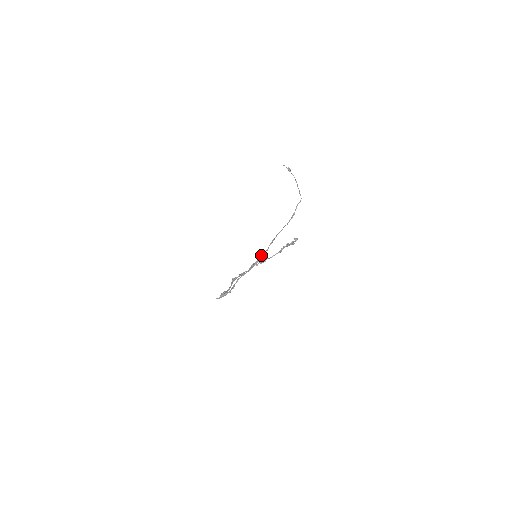
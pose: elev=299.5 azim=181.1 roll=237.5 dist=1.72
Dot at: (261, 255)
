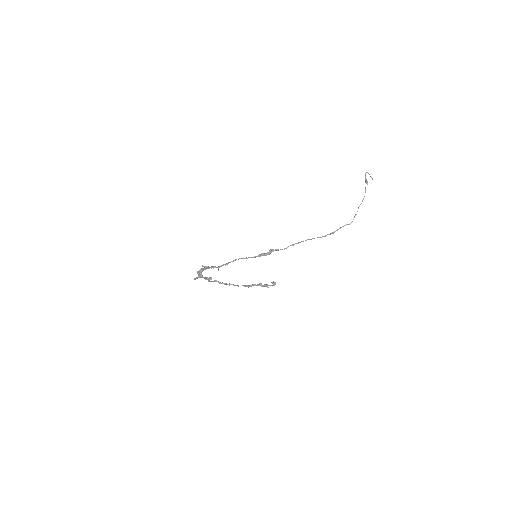
Dot at: (273, 251)
